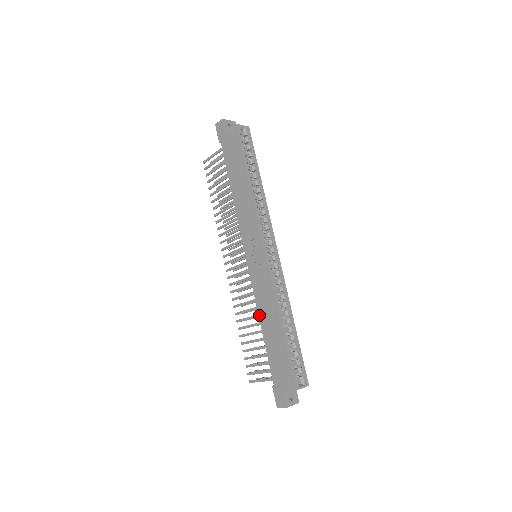
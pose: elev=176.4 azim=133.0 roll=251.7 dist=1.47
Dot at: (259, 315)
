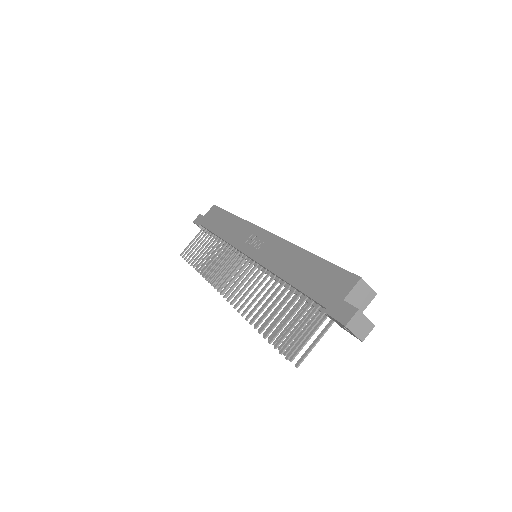
Dot at: (277, 274)
